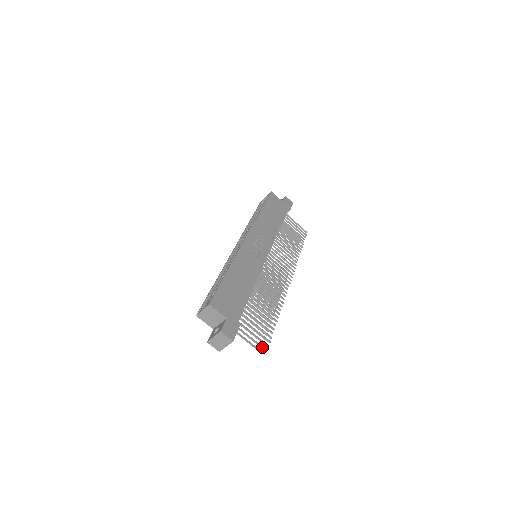
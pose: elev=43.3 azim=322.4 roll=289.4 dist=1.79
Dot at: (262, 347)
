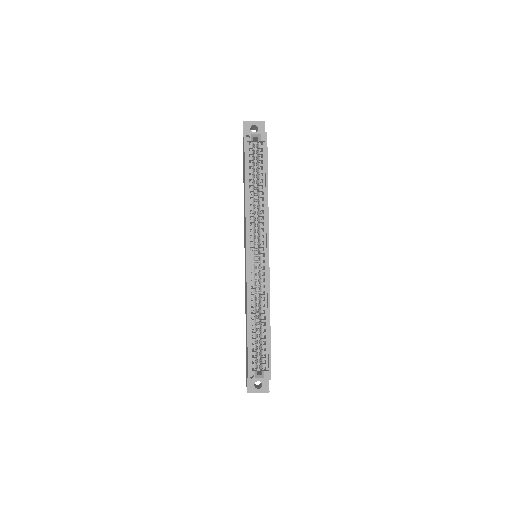
Dot at: occluded
